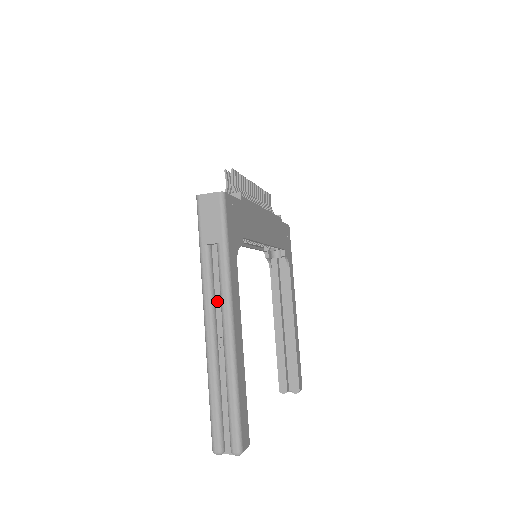
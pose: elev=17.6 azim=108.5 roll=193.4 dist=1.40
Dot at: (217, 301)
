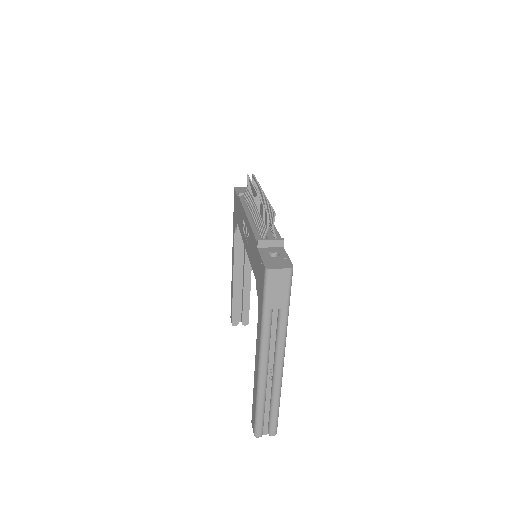
Dot at: (271, 346)
